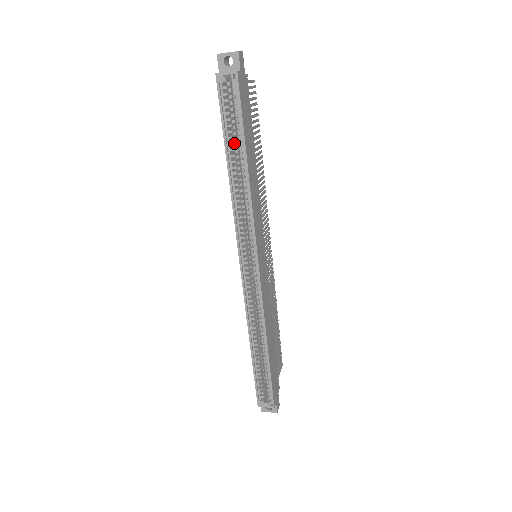
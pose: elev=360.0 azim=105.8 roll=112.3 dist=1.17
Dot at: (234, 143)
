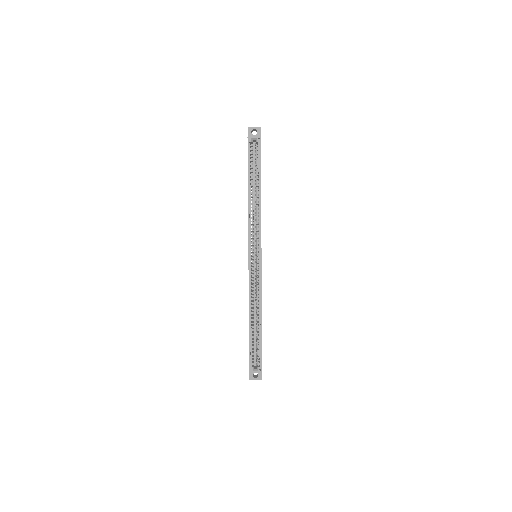
Dot at: occluded
